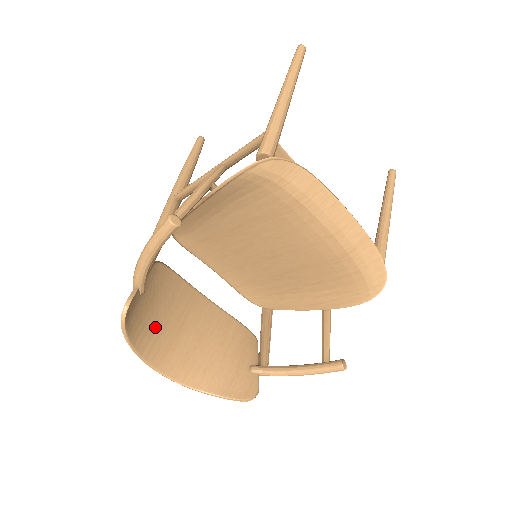
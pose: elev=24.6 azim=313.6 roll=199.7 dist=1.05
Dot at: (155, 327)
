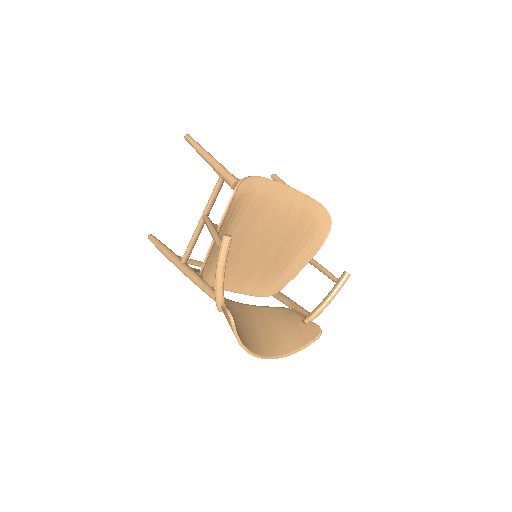
Dot at: (242, 331)
